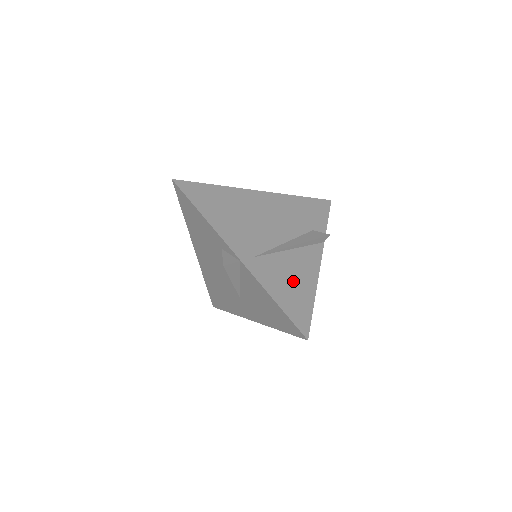
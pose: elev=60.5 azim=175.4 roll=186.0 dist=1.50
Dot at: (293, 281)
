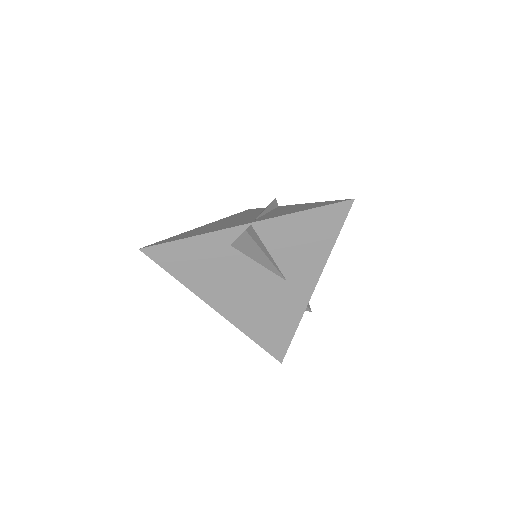
Dot at: occluded
